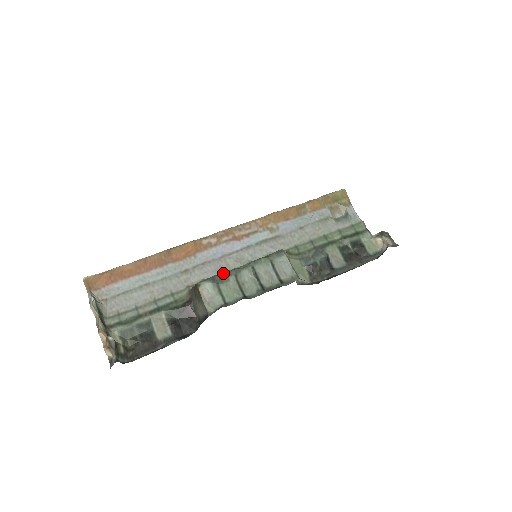
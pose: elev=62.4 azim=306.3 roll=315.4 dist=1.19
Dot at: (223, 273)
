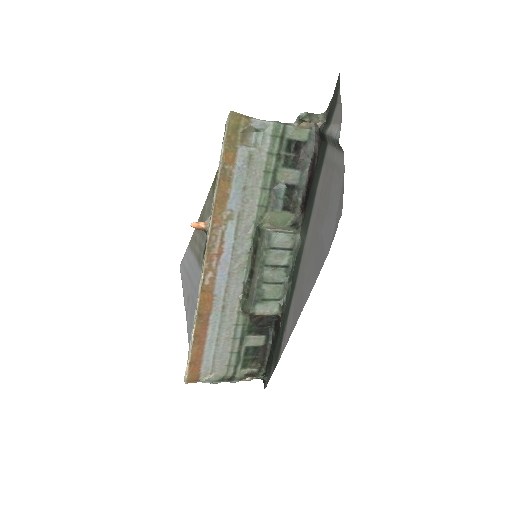
Dot at: (256, 292)
